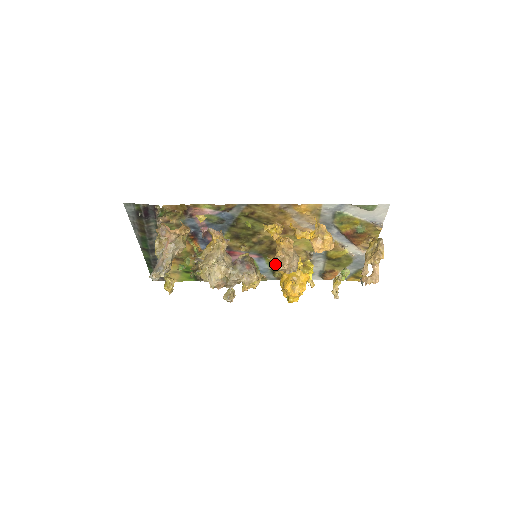
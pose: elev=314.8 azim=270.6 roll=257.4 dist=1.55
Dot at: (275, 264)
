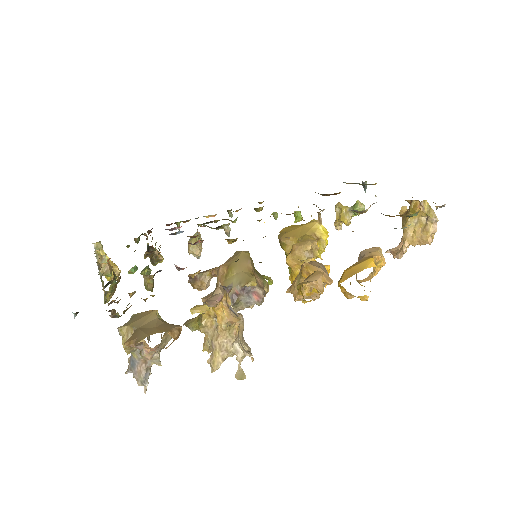
Dot at: (300, 299)
